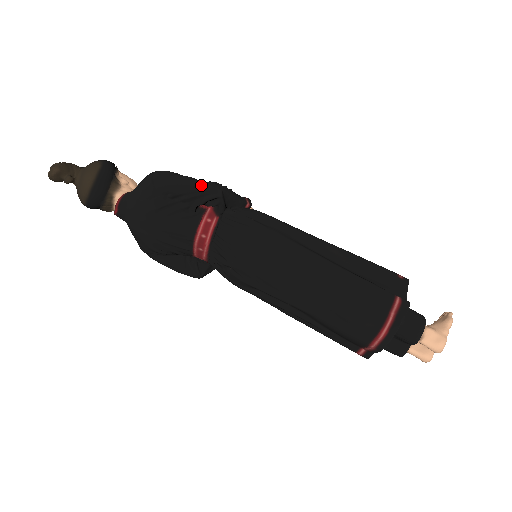
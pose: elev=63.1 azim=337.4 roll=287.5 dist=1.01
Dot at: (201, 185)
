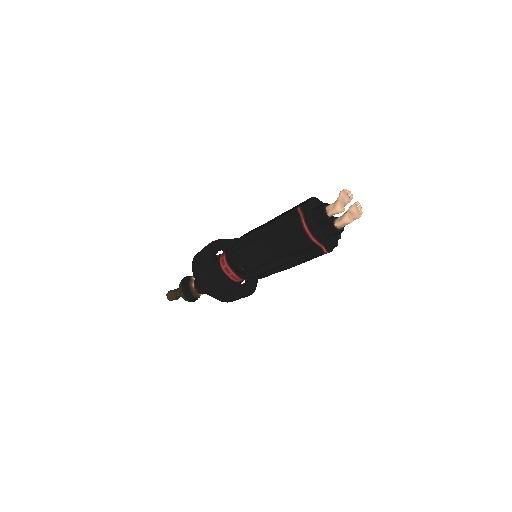
Dot at: (207, 246)
